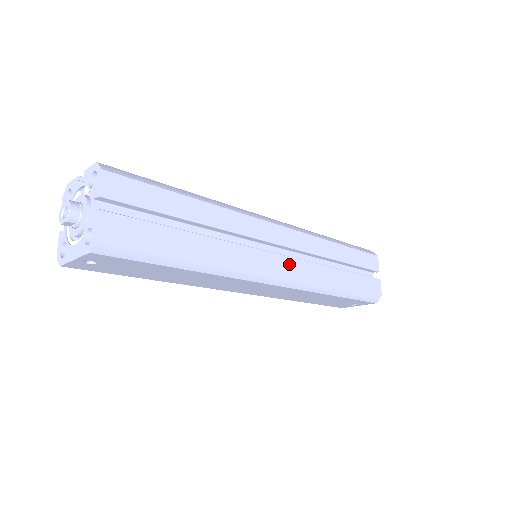
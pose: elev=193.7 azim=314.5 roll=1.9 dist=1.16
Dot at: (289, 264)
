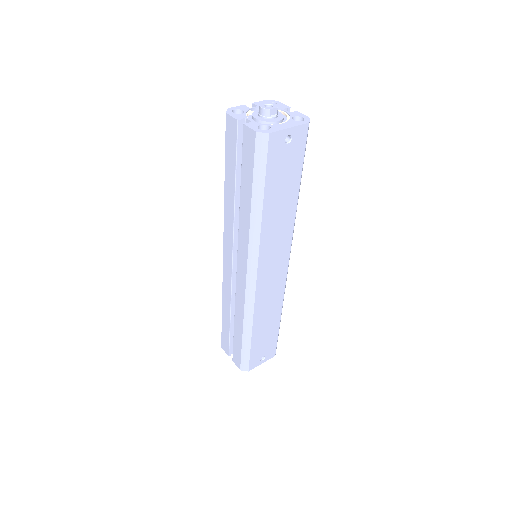
Dot at: occluded
